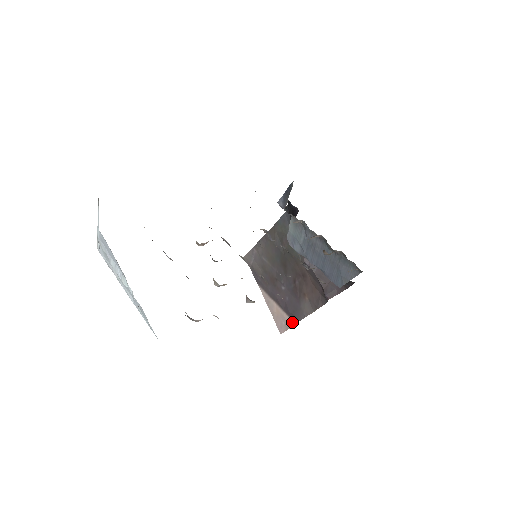
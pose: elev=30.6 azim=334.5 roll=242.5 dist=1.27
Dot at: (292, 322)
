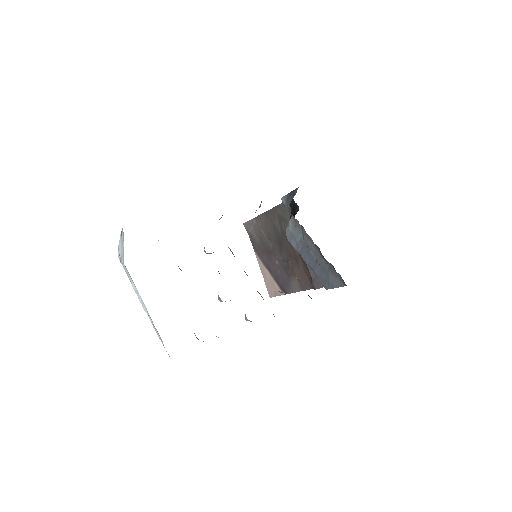
Dot at: occluded
